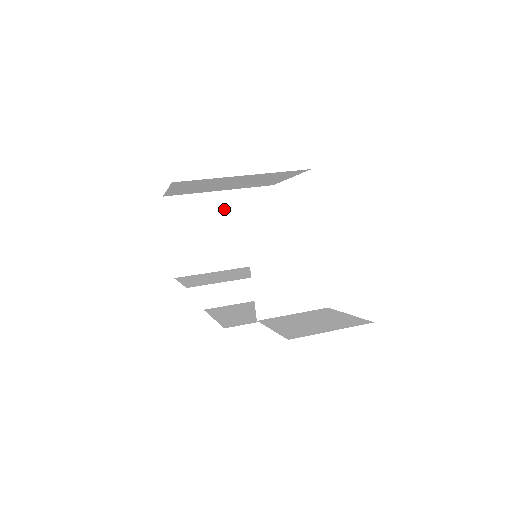
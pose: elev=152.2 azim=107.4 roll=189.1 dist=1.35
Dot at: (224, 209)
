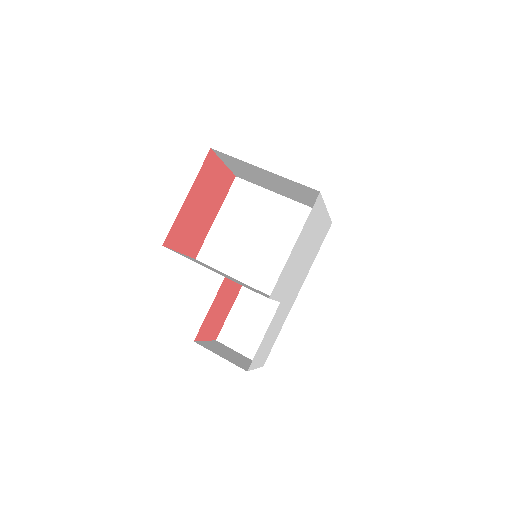
Dot at: (270, 176)
